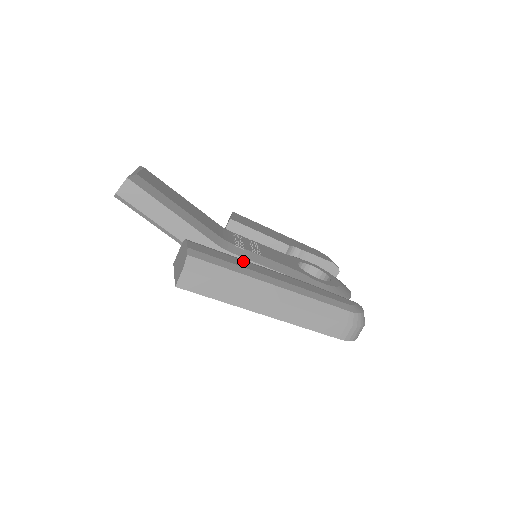
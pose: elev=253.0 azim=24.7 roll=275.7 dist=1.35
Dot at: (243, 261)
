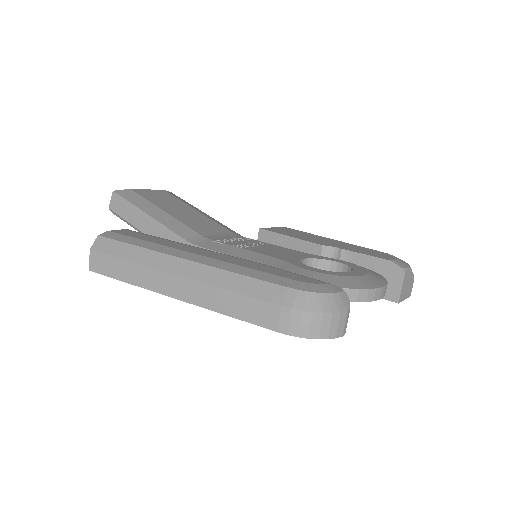
Dot at: (176, 243)
